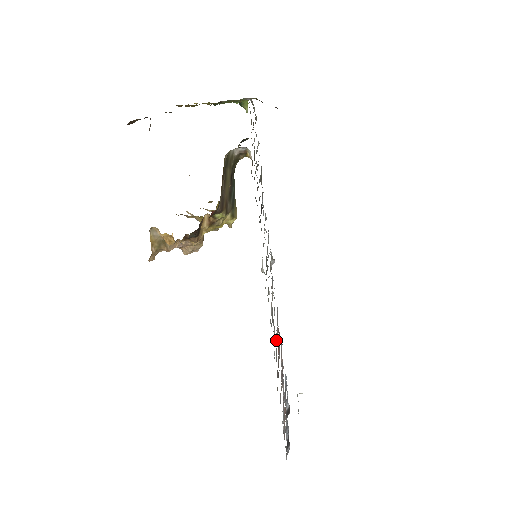
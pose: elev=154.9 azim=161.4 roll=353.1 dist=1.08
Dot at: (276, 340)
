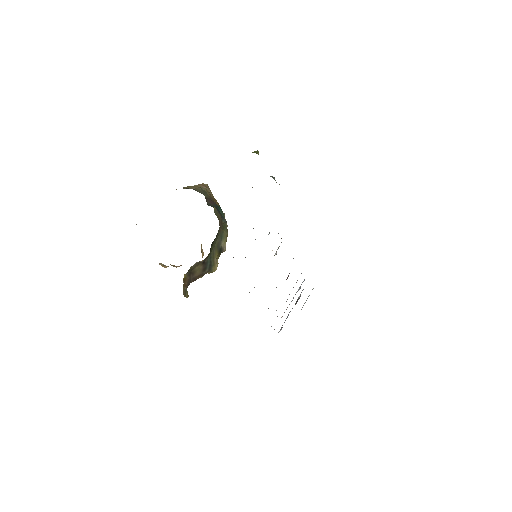
Dot at: occluded
